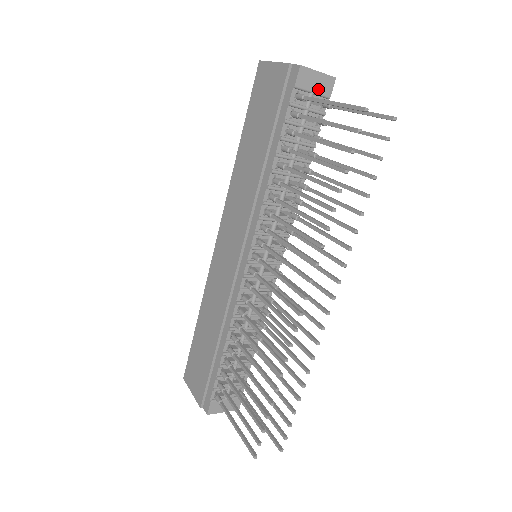
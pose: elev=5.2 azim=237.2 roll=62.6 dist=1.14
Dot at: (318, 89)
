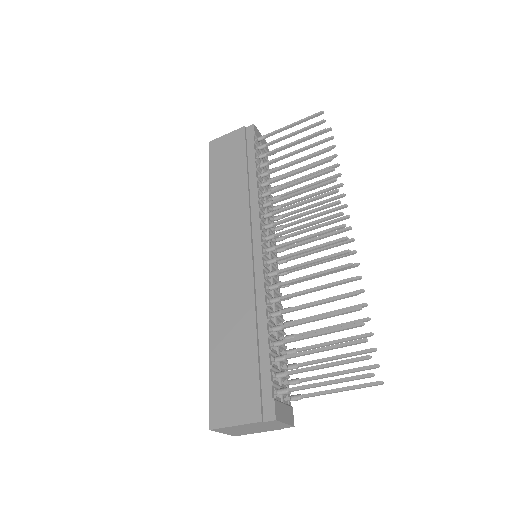
Dot at: occluded
